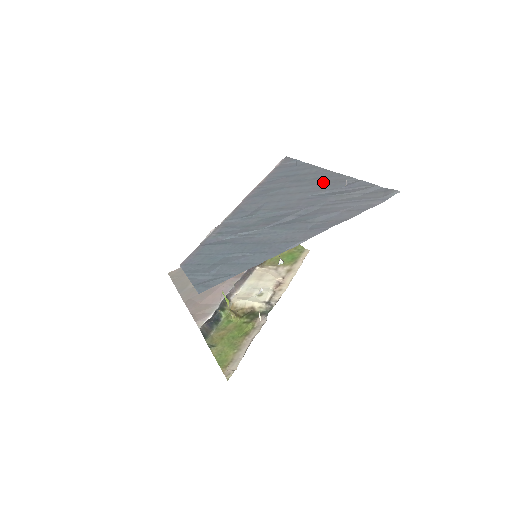
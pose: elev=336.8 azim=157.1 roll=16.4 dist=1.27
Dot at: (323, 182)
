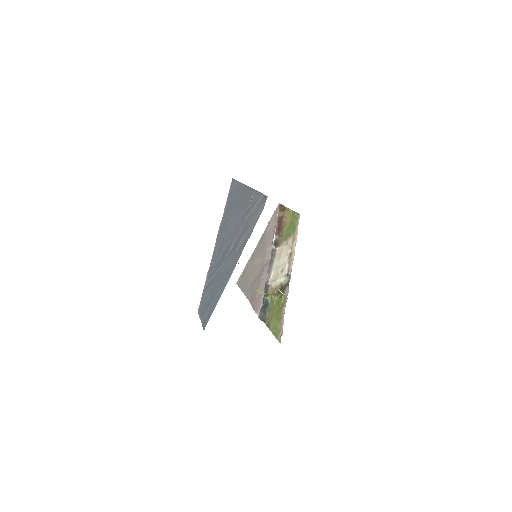
Dot at: (244, 201)
